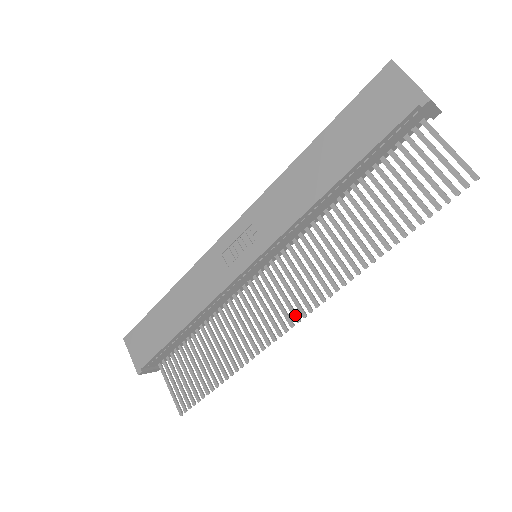
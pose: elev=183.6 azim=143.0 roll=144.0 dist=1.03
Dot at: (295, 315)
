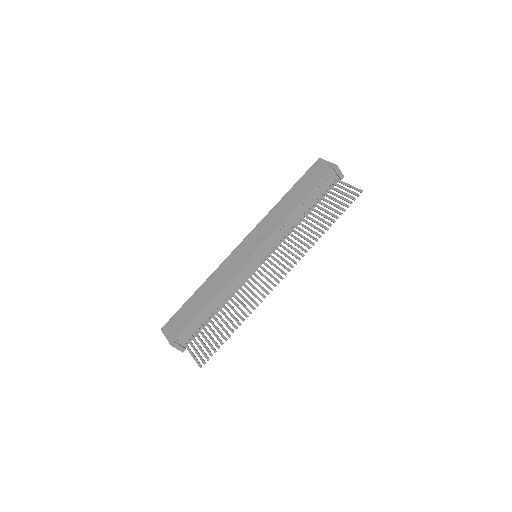
Dot at: (280, 276)
